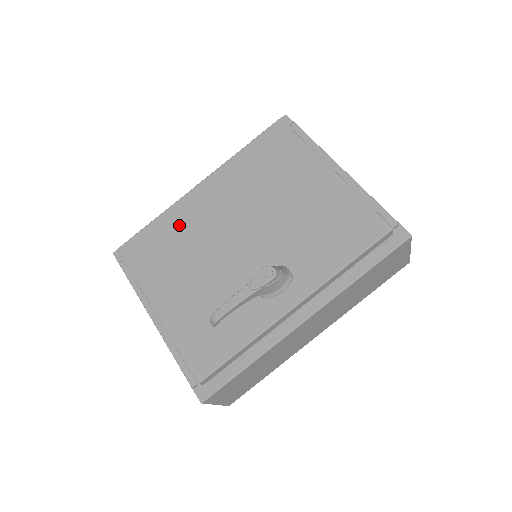
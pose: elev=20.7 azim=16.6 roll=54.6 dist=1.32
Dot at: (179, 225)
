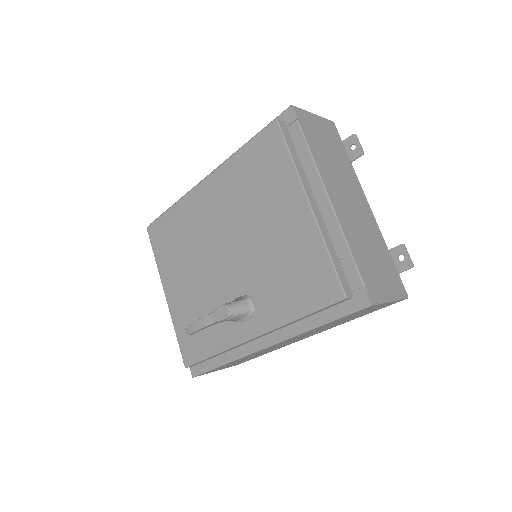
Dot at: (185, 221)
